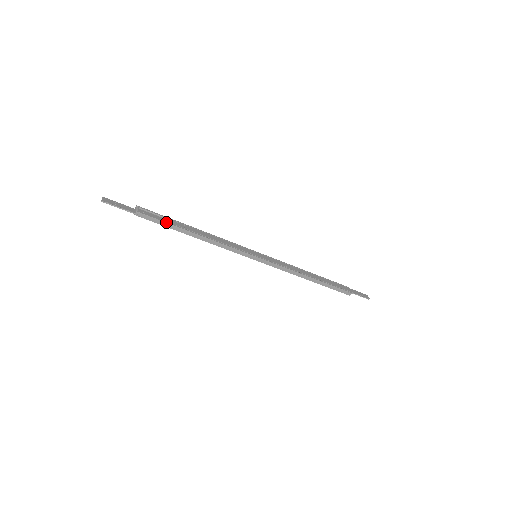
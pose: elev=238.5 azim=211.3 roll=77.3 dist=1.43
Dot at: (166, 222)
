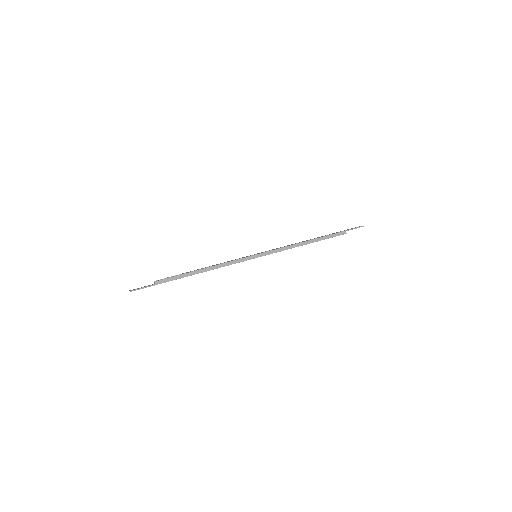
Dot at: (178, 275)
